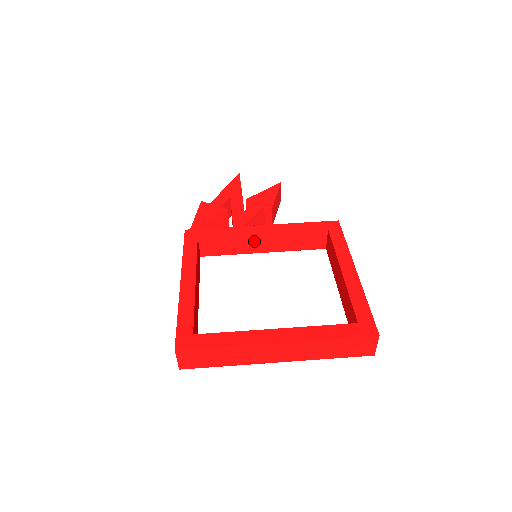
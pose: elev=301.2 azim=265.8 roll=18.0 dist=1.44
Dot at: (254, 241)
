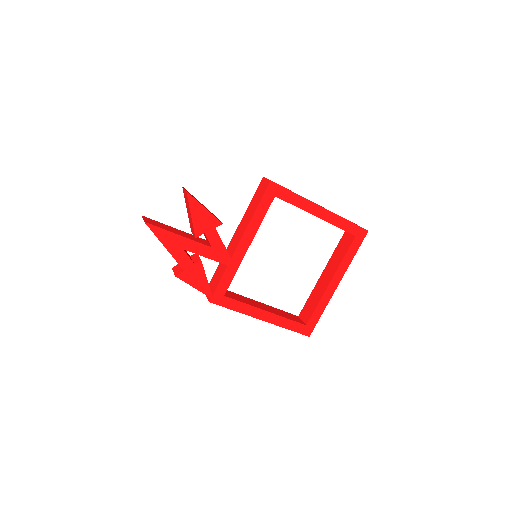
Dot at: occluded
